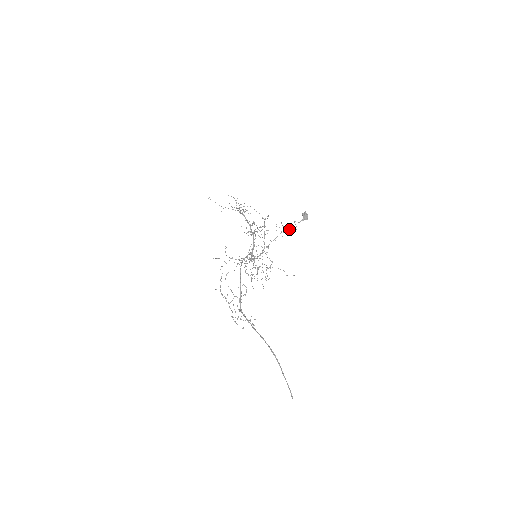
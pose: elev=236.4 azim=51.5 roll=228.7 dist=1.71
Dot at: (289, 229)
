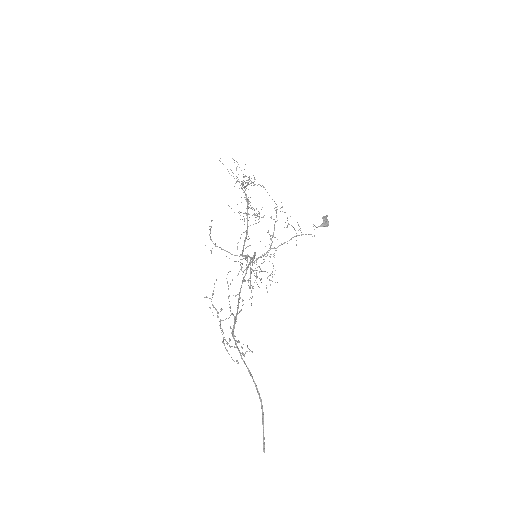
Dot at: occluded
